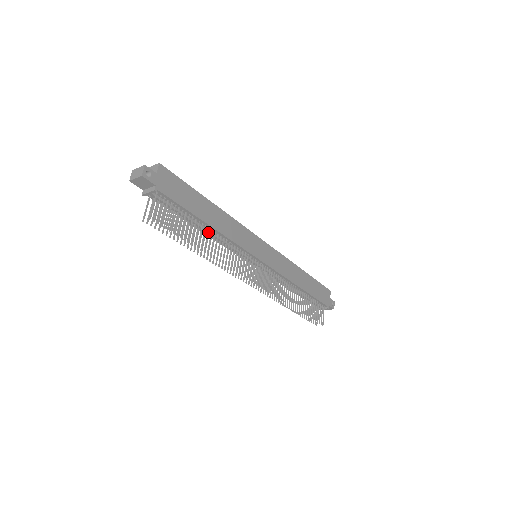
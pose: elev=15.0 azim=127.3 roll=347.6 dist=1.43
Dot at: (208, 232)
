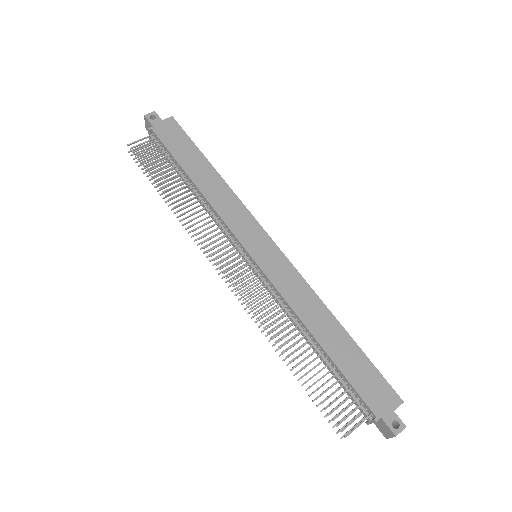
Dot at: (190, 189)
